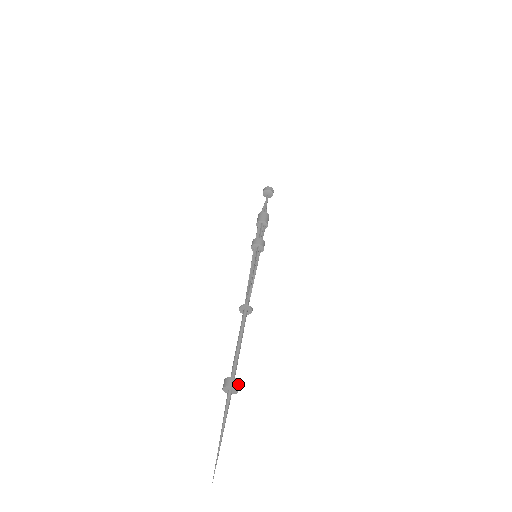
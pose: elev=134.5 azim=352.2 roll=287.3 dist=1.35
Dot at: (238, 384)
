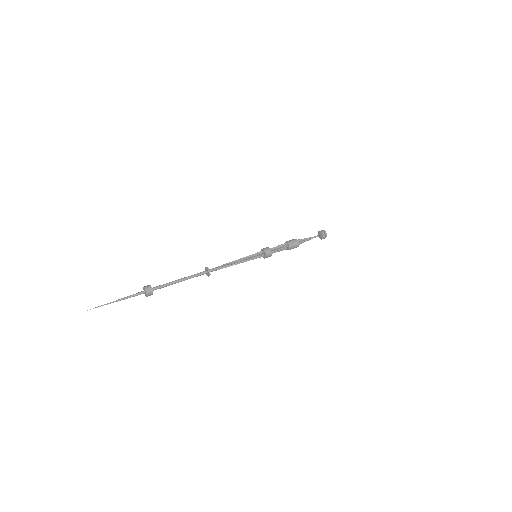
Dot at: (151, 294)
